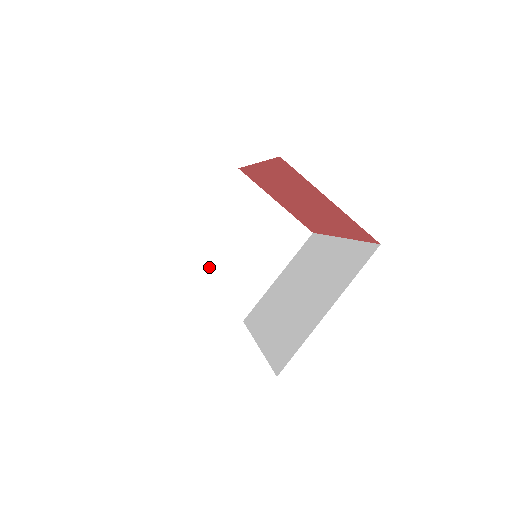
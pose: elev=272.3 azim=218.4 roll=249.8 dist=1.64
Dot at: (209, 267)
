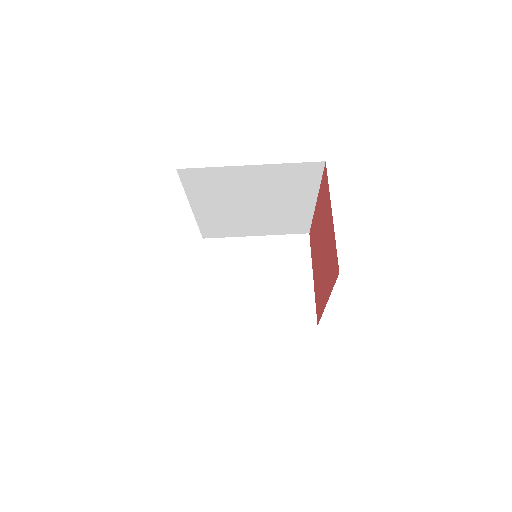
Dot at: (224, 271)
